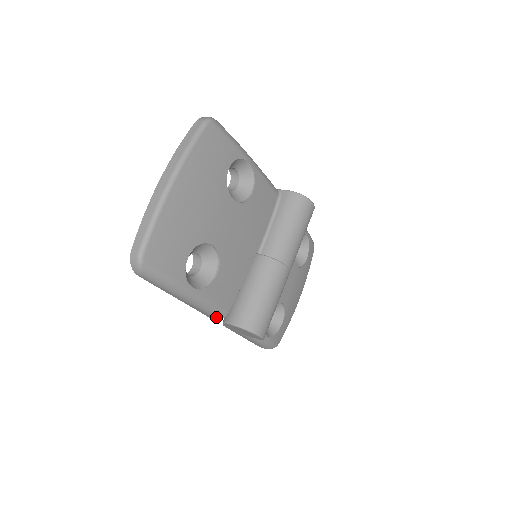
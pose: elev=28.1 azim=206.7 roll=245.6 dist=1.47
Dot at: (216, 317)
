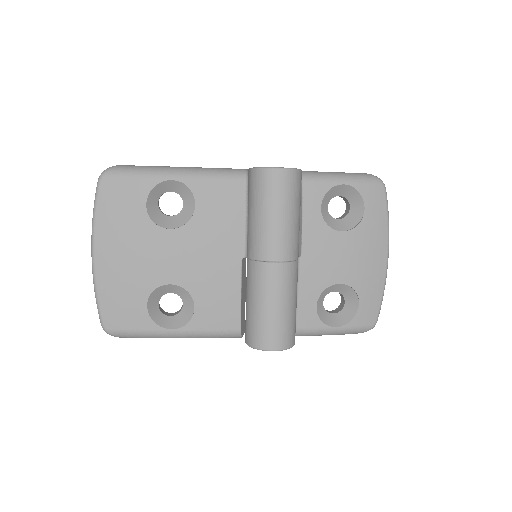
Dot at: (233, 337)
